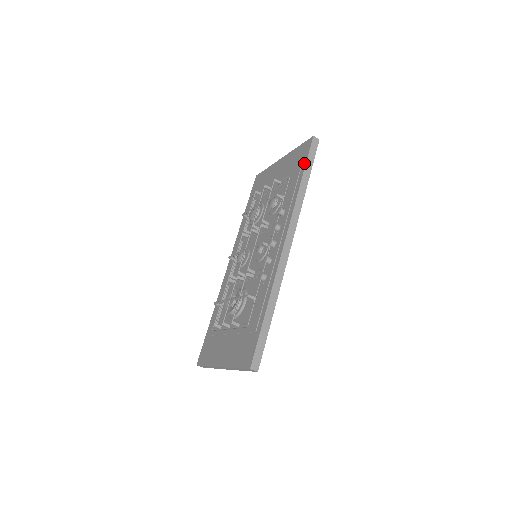
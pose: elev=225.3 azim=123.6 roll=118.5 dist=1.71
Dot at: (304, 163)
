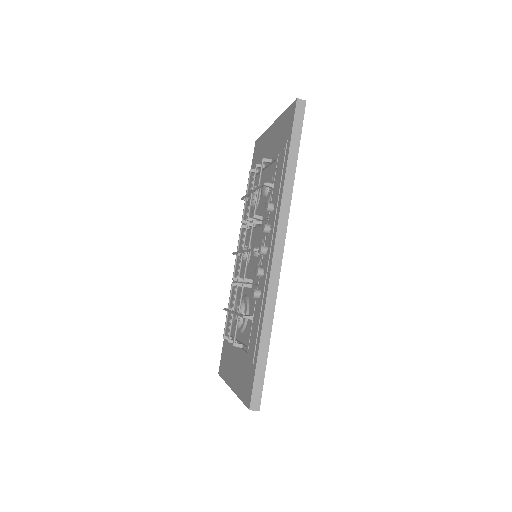
Dot at: (289, 139)
